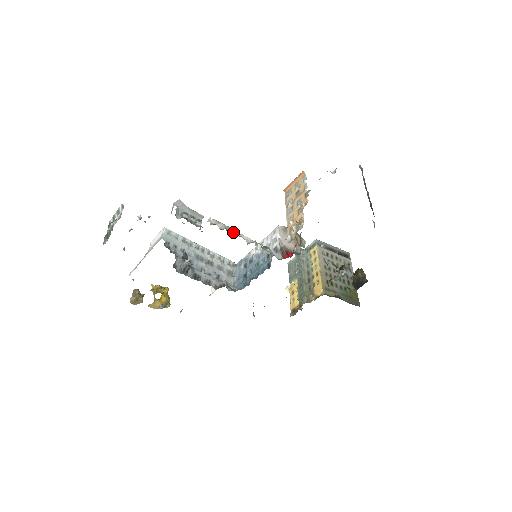
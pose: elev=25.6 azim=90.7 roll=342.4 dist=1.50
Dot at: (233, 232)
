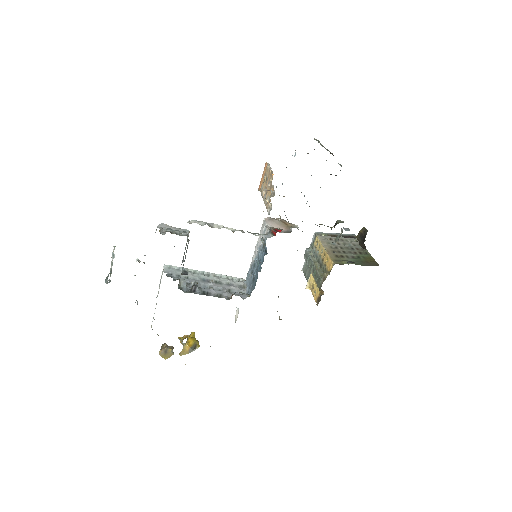
Dot at: (216, 226)
